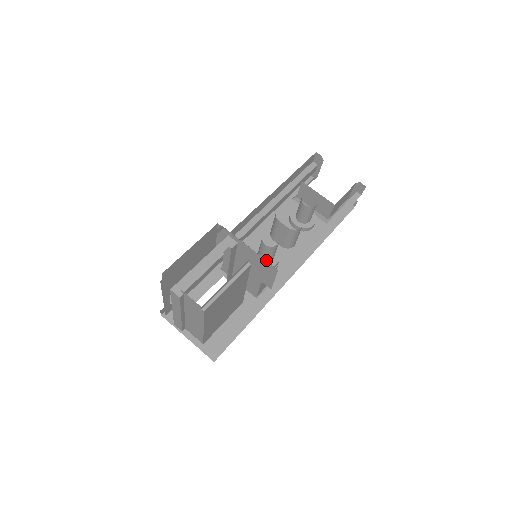
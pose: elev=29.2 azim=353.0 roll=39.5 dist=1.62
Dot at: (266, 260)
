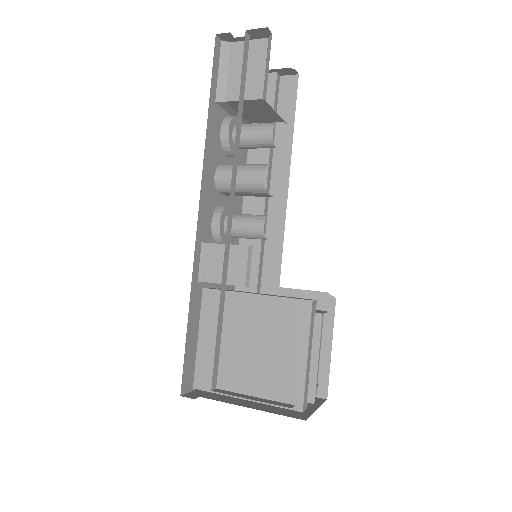
Dot at: occluded
